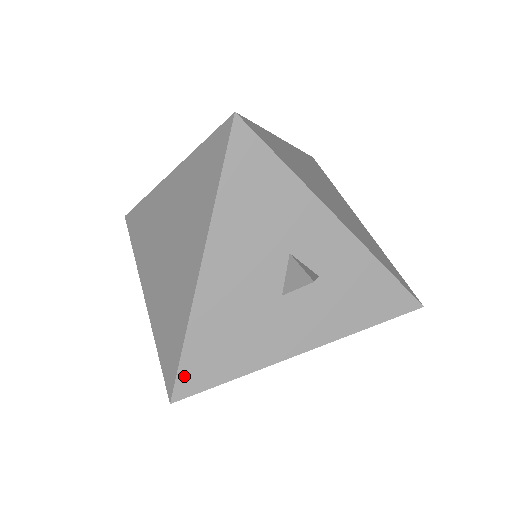
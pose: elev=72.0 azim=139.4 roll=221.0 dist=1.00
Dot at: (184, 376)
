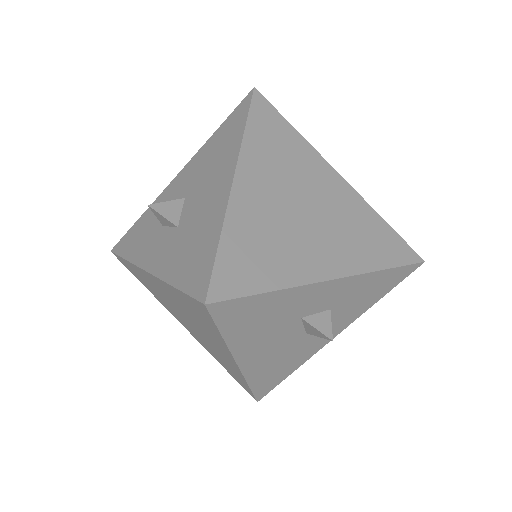
Dot at: (259, 392)
